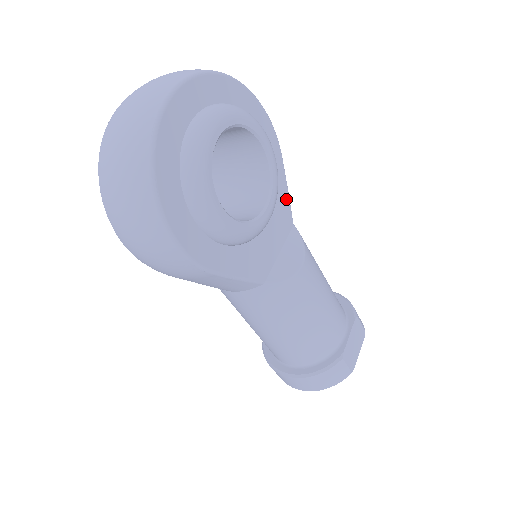
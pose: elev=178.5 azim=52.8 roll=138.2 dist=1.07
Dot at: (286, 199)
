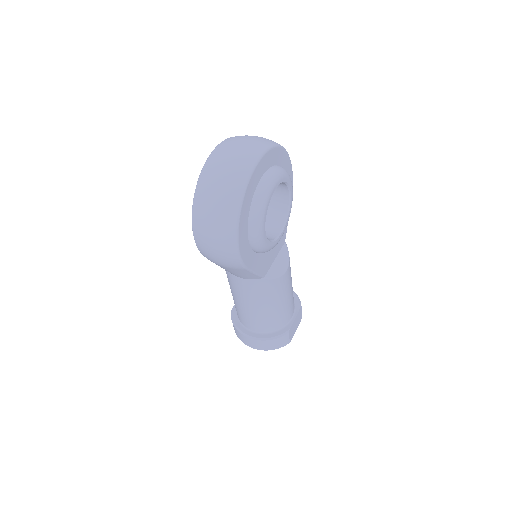
Dot at: occluded
